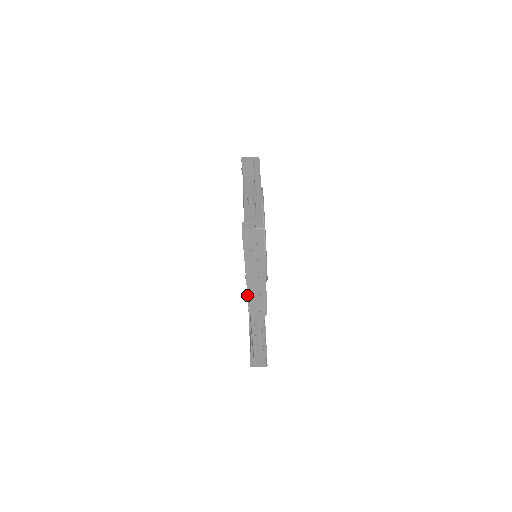
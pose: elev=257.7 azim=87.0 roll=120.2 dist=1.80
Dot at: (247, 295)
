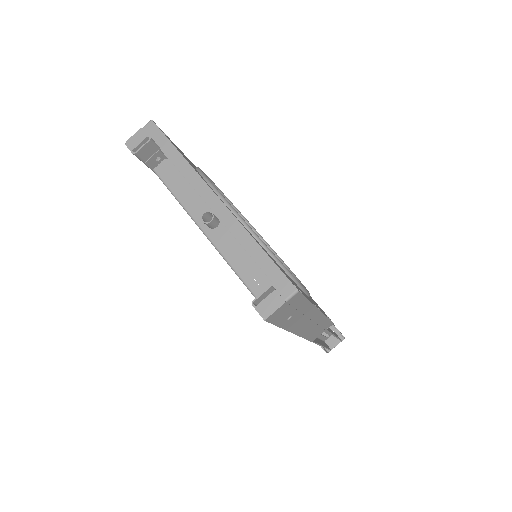
Dot at: occluded
